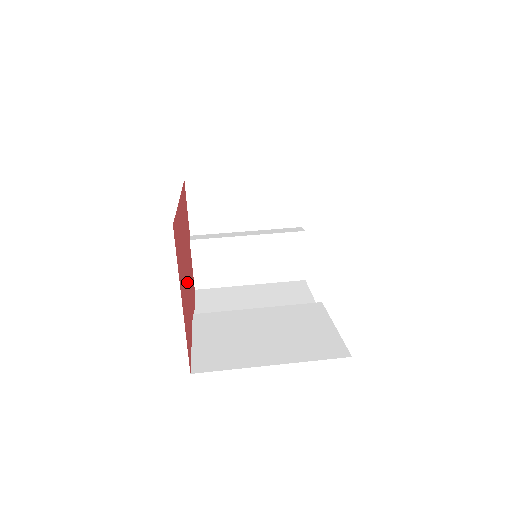
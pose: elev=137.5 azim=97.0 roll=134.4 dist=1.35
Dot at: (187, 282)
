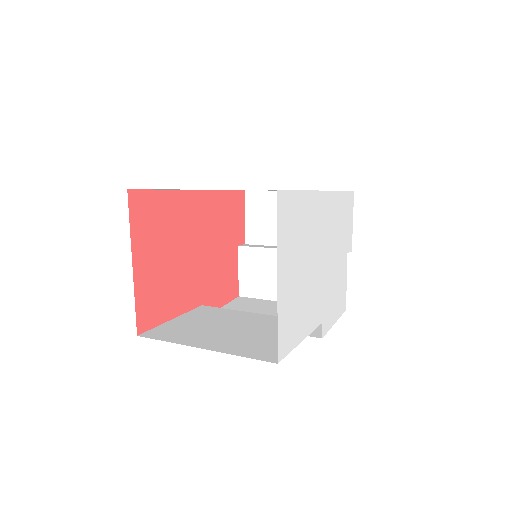
Dot at: (187, 267)
